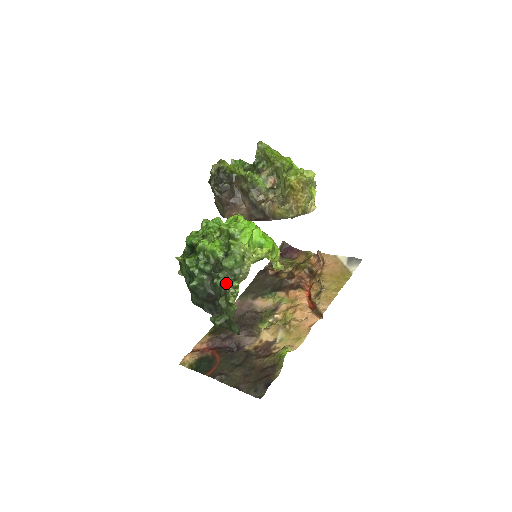
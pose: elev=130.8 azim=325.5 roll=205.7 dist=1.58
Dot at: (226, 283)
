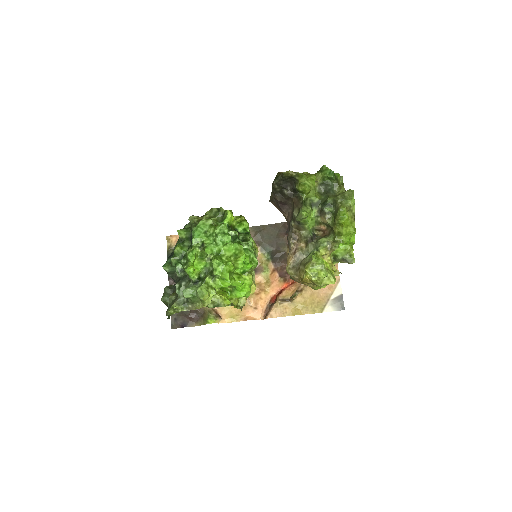
Dot at: (178, 298)
